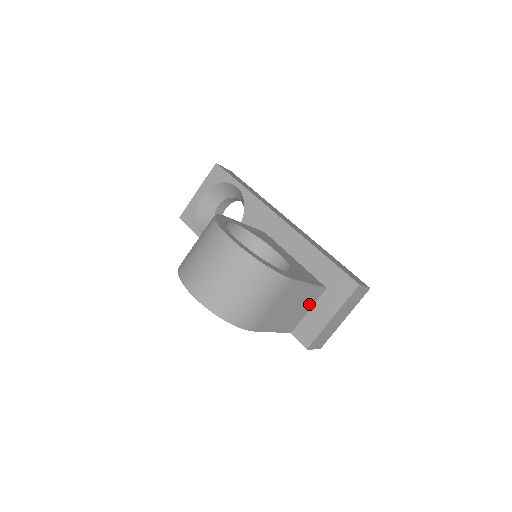
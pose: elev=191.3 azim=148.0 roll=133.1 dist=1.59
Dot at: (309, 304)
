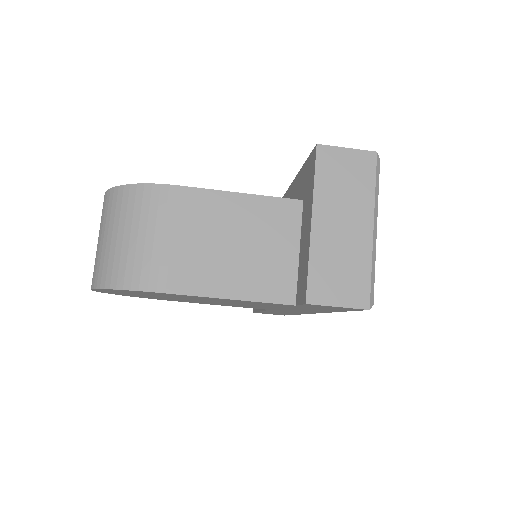
Dot at: (285, 237)
